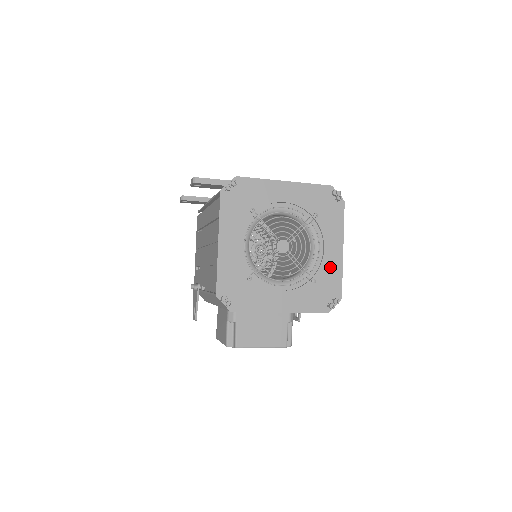
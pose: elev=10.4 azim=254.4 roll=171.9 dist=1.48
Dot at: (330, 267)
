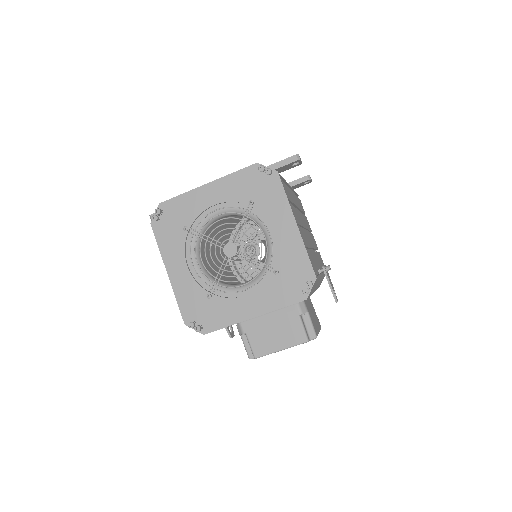
Dot at: (289, 249)
